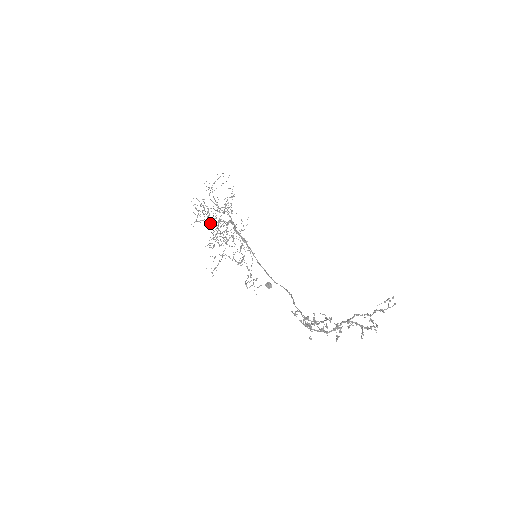
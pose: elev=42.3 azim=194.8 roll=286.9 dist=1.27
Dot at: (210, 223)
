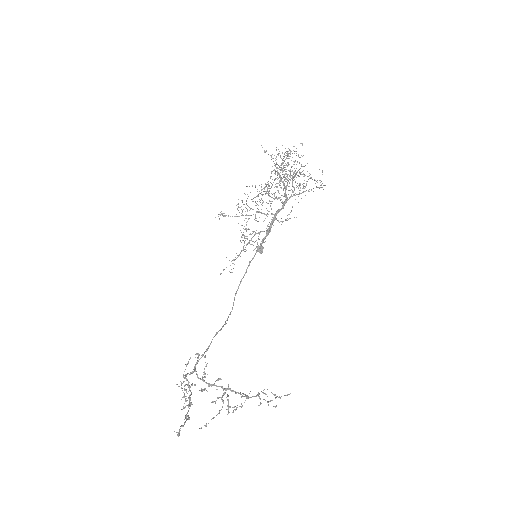
Dot at: (277, 171)
